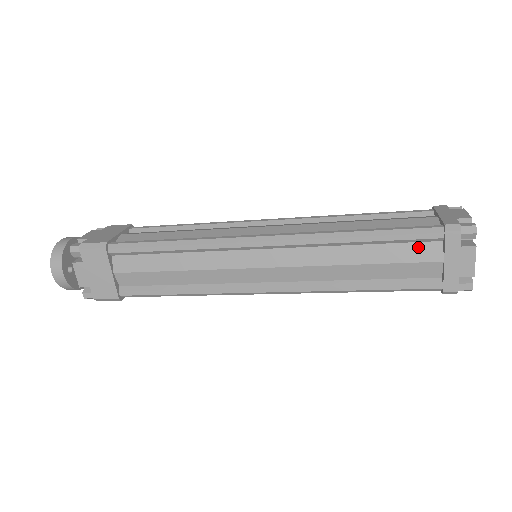
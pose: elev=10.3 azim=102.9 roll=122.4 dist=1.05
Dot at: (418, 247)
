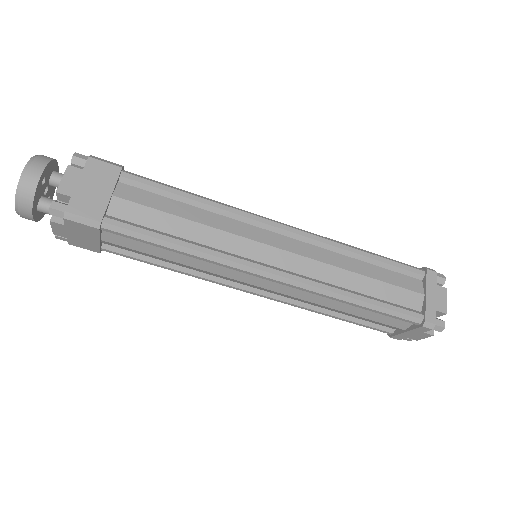
Dot at: (405, 278)
